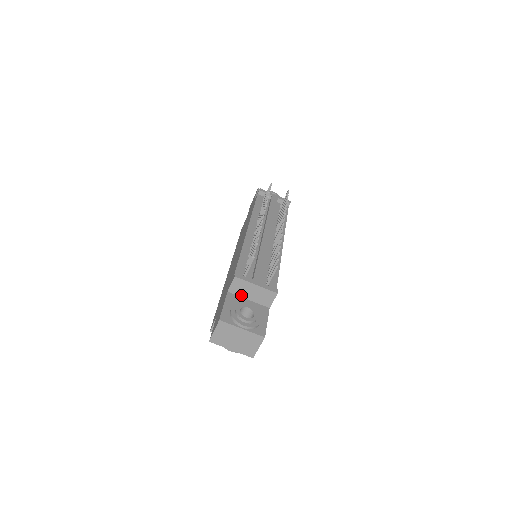
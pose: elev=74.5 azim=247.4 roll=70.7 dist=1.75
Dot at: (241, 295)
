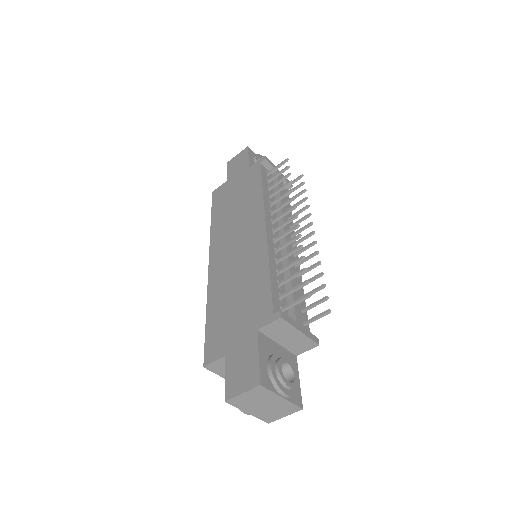
Dot at: (272, 337)
